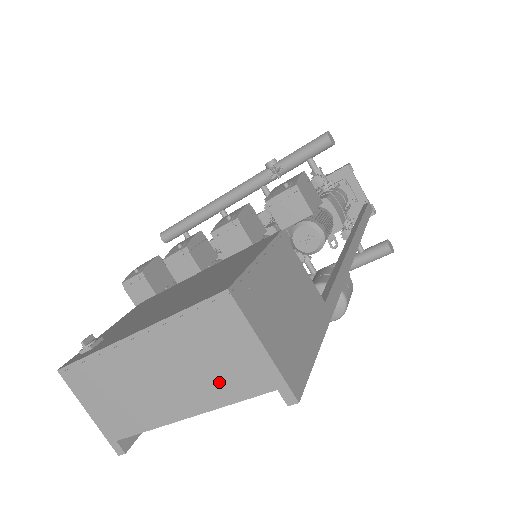
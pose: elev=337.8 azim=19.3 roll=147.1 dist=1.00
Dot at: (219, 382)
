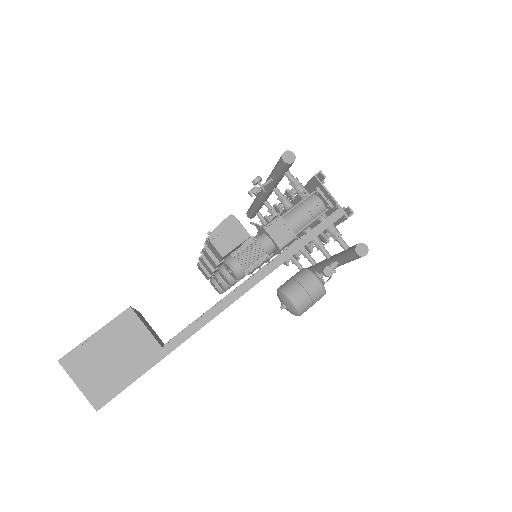
Dot at: occluded
